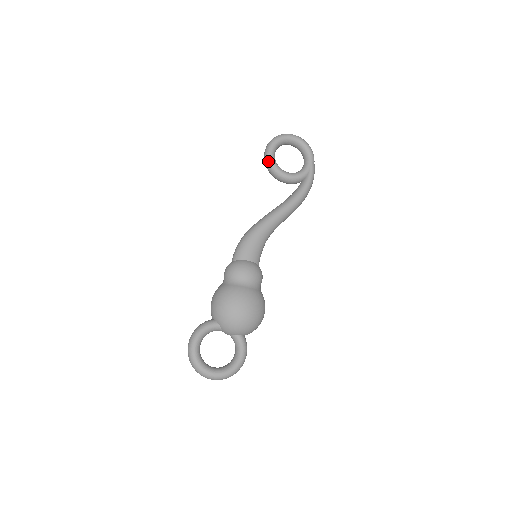
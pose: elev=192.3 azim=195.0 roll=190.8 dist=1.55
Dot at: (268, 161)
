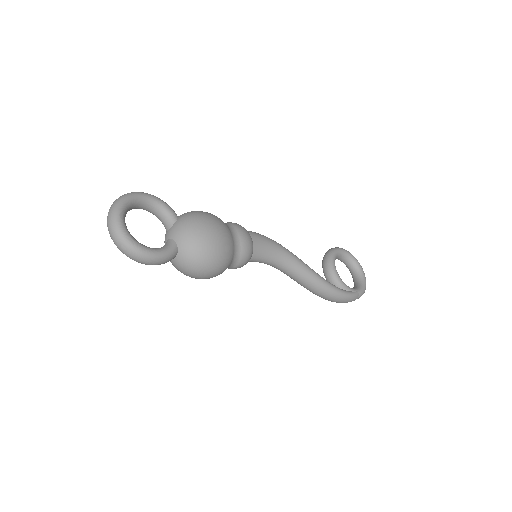
Dot at: (332, 250)
